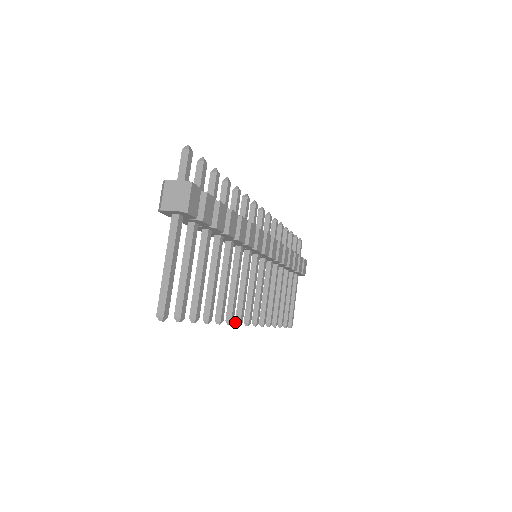
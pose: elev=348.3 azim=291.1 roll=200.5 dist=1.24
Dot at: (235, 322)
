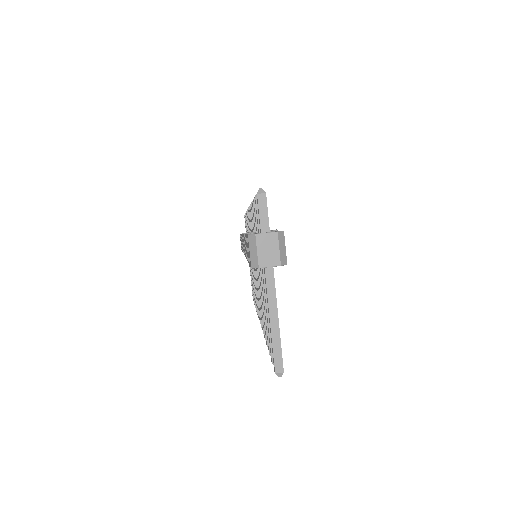
Dot at: occluded
